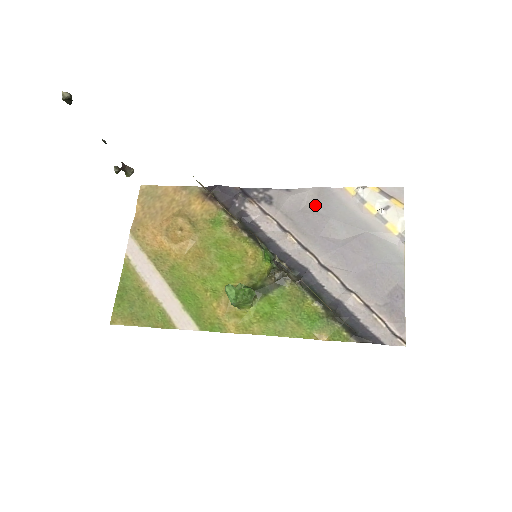
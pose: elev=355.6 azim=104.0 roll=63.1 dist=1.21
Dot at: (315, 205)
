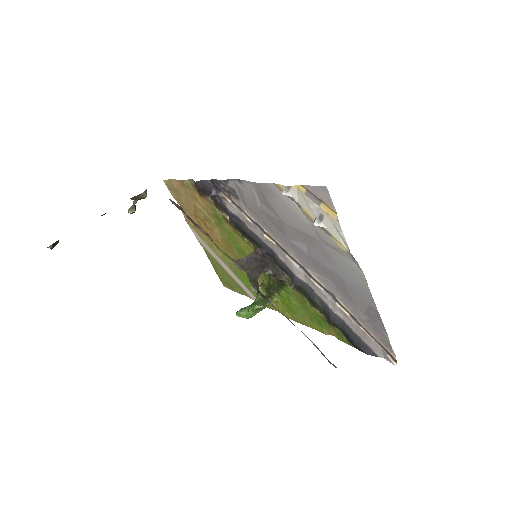
Dot at: (266, 204)
